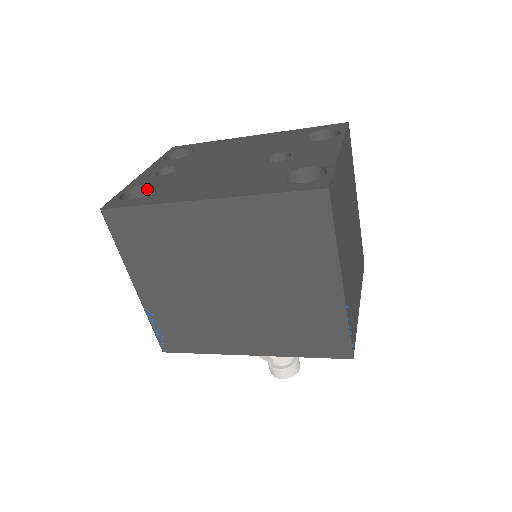
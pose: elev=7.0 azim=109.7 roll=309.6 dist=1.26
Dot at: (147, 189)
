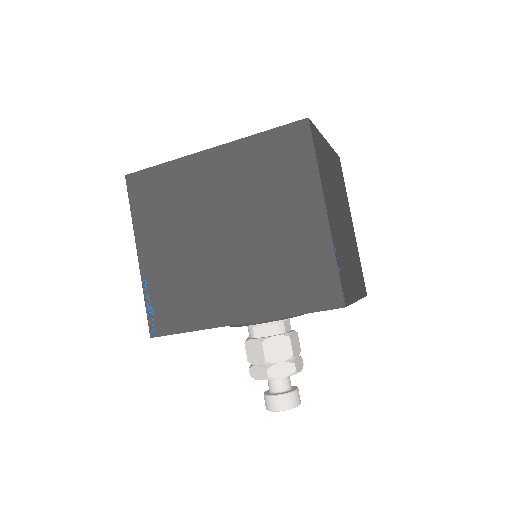
Dot at: occluded
